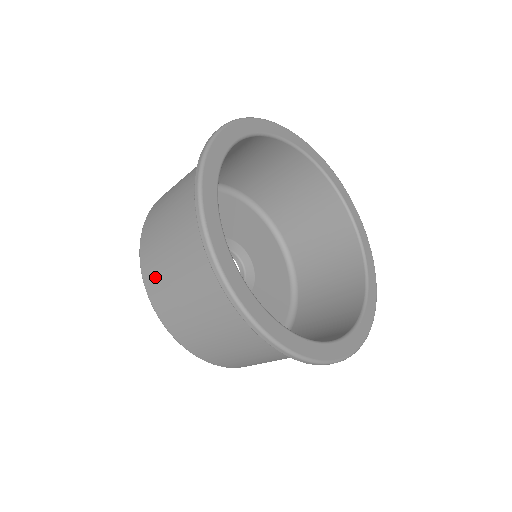
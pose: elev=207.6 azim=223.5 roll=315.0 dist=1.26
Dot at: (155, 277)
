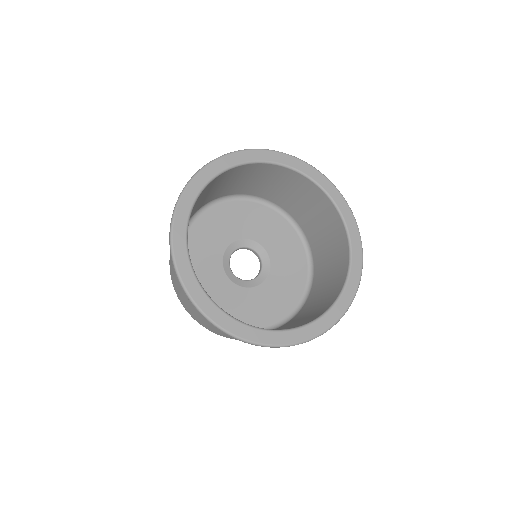
Dot at: (212, 329)
